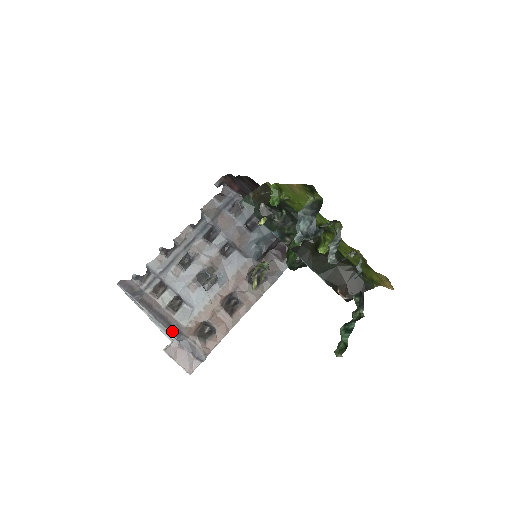
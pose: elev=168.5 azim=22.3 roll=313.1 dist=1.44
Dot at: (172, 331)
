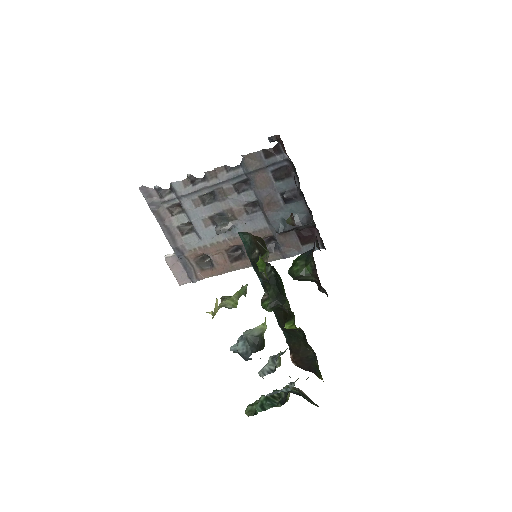
Dot at: (175, 249)
